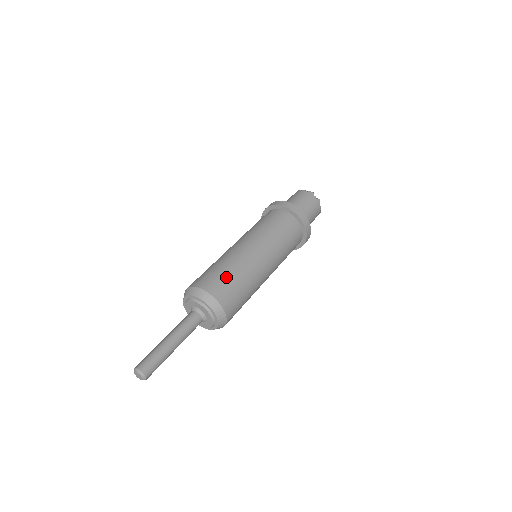
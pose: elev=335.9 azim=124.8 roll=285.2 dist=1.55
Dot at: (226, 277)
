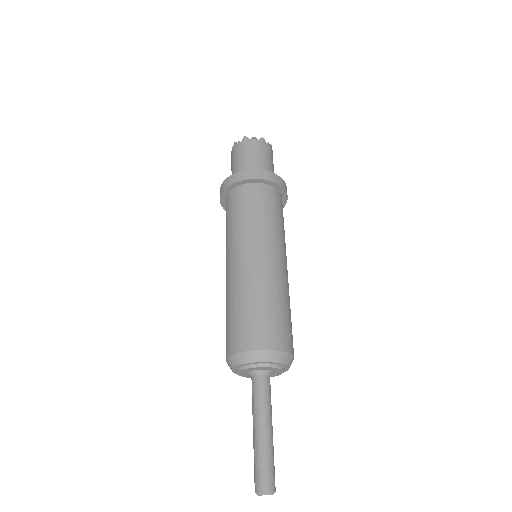
Dot at: (278, 317)
